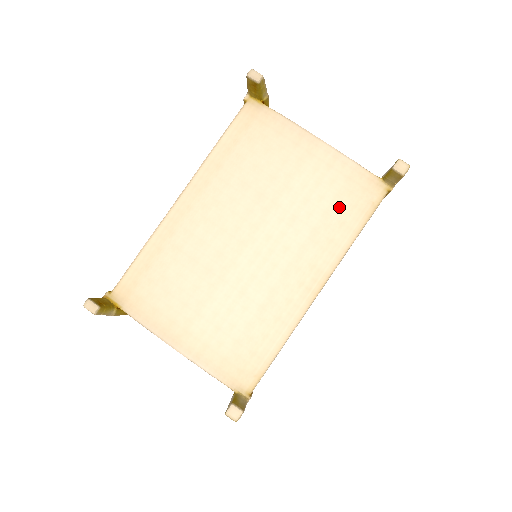
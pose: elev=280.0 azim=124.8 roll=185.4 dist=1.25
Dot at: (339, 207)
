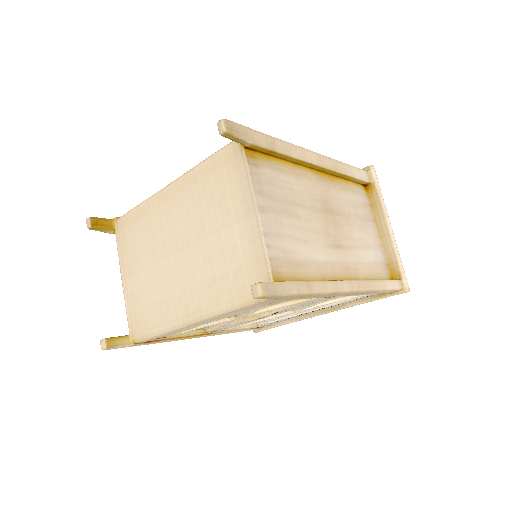
Dot at: (236, 278)
